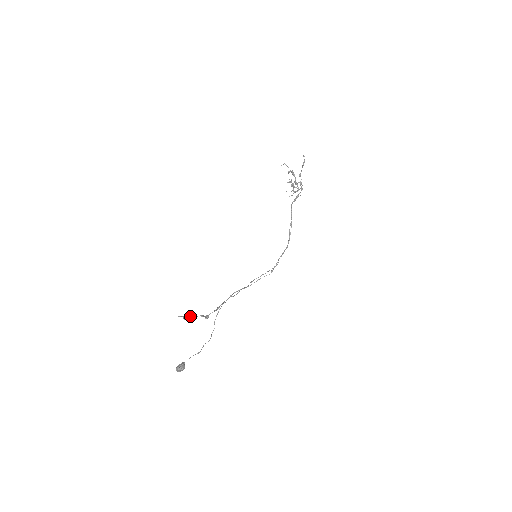
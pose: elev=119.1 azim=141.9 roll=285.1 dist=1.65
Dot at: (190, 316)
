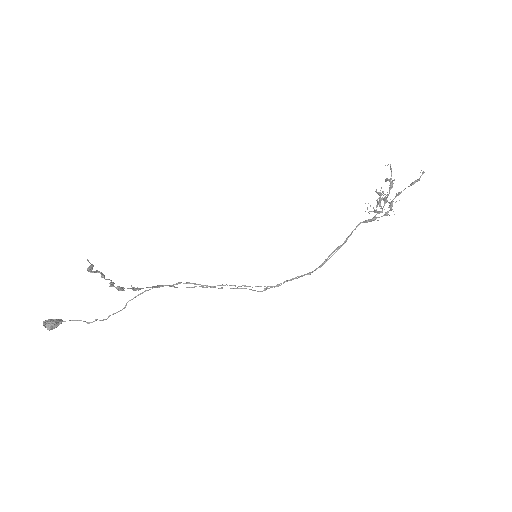
Dot at: (98, 271)
